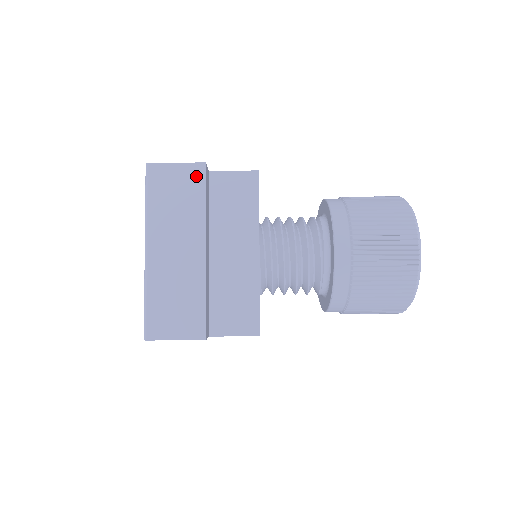
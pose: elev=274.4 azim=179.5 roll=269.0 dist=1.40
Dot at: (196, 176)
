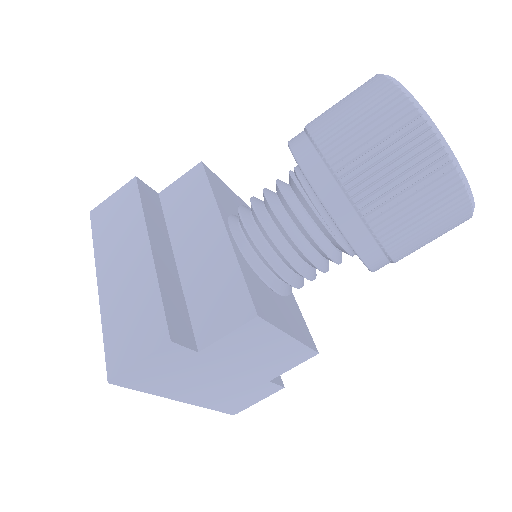
Dot at: (130, 192)
